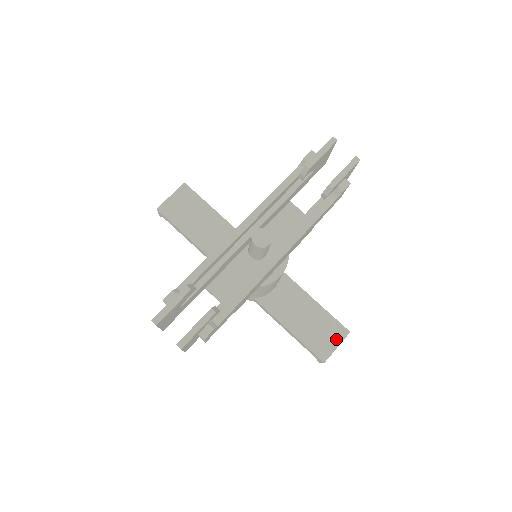
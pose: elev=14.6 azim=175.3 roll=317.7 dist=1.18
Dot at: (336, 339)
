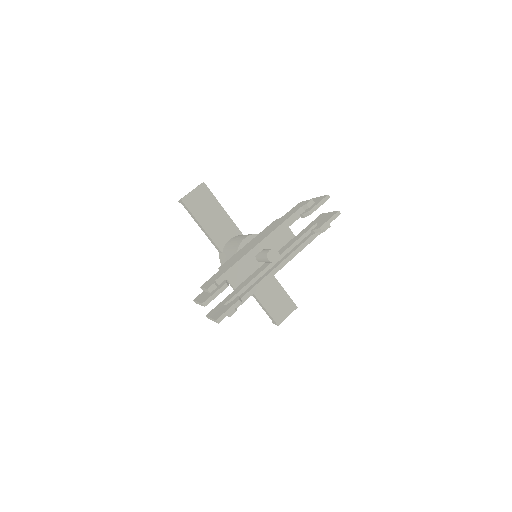
Dot at: (288, 311)
